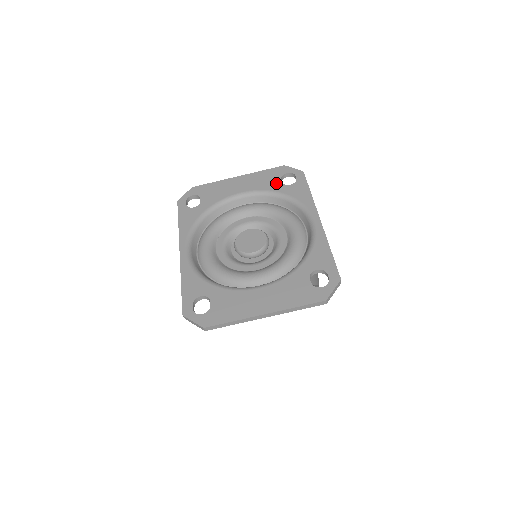
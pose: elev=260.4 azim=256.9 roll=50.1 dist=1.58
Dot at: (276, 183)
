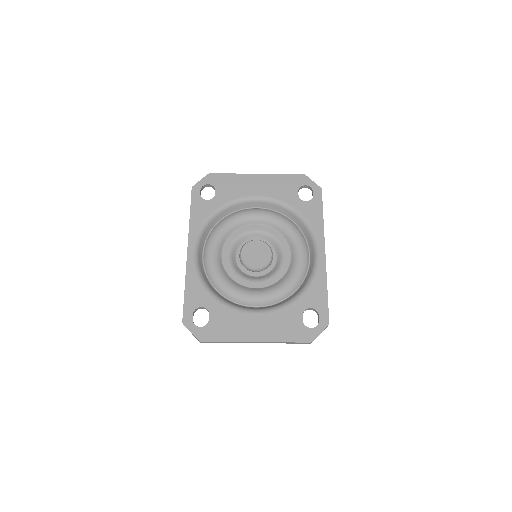
Dot at: (293, 195)
